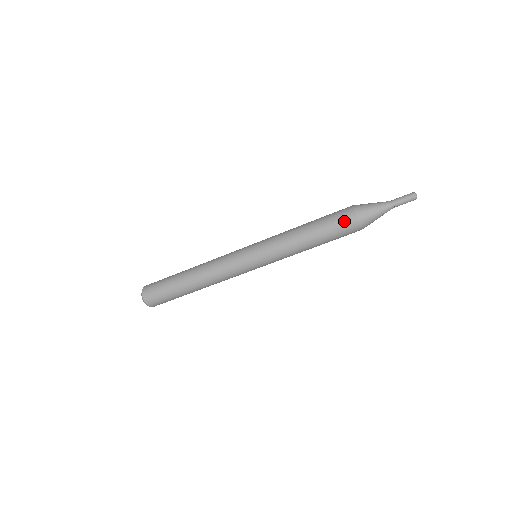
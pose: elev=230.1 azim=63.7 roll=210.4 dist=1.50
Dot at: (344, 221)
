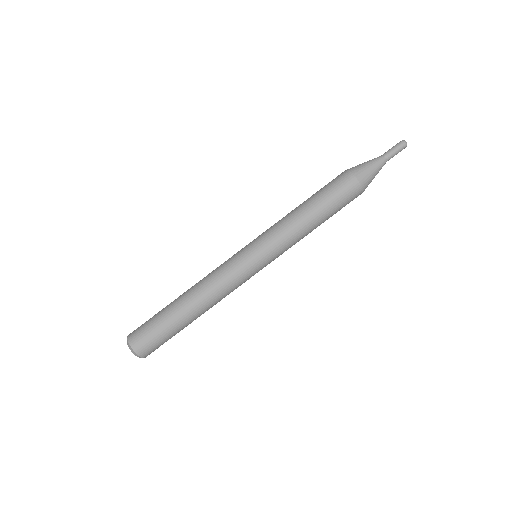
Dot at: (335, 178)
